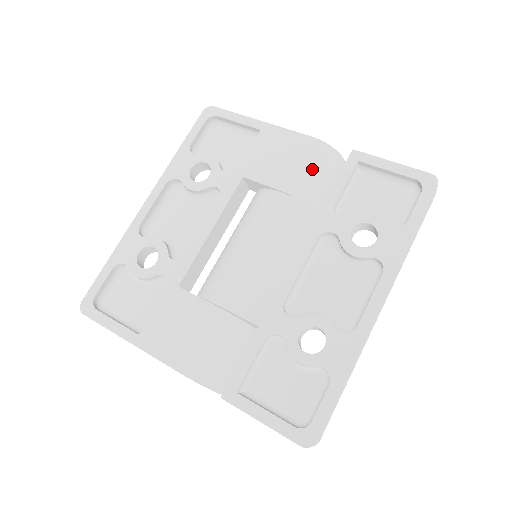
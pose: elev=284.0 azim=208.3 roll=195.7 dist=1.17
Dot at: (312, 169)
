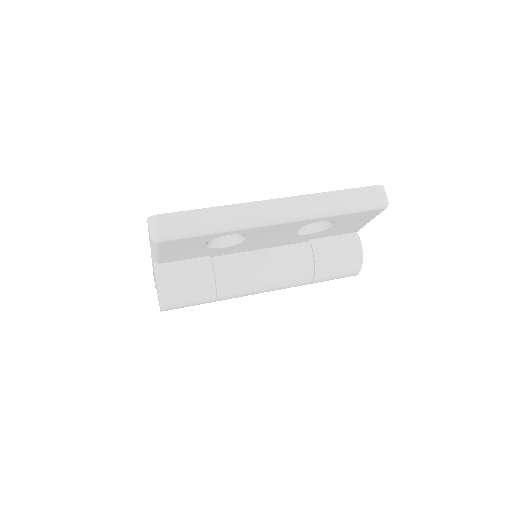
Dot at: occluded
